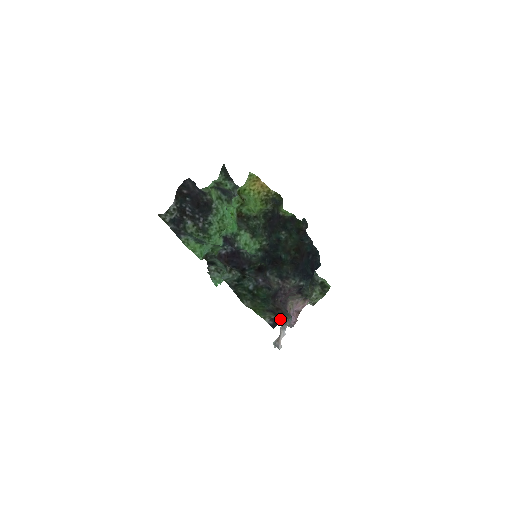
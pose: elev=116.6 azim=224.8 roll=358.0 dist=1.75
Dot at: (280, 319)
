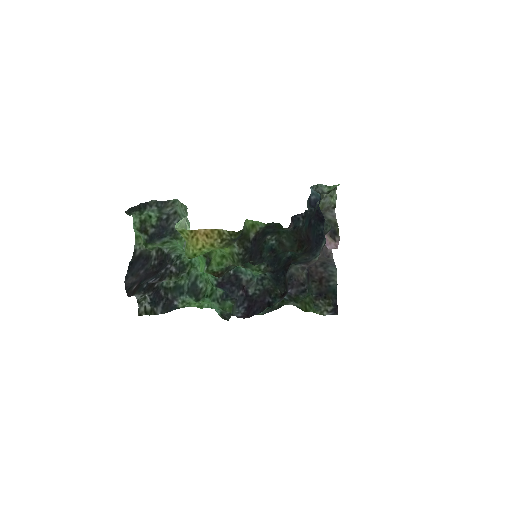
Dot at: (332, 293)
